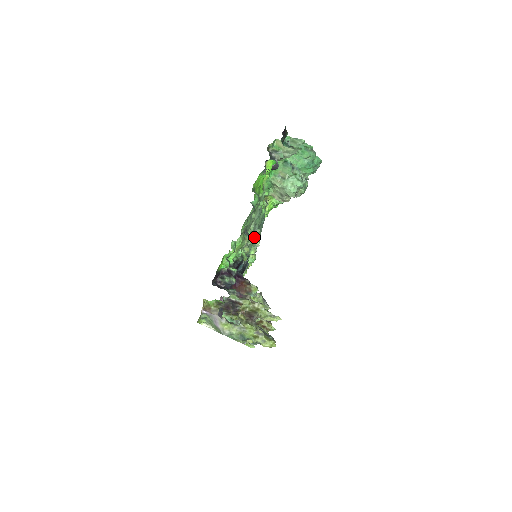
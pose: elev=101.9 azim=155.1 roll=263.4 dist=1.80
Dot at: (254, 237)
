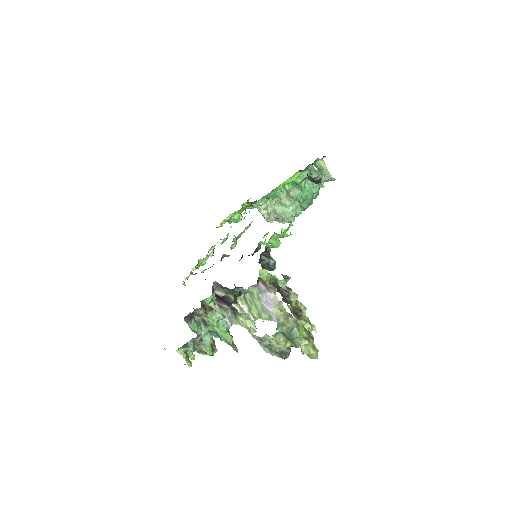
Dot at: (239, 237)
